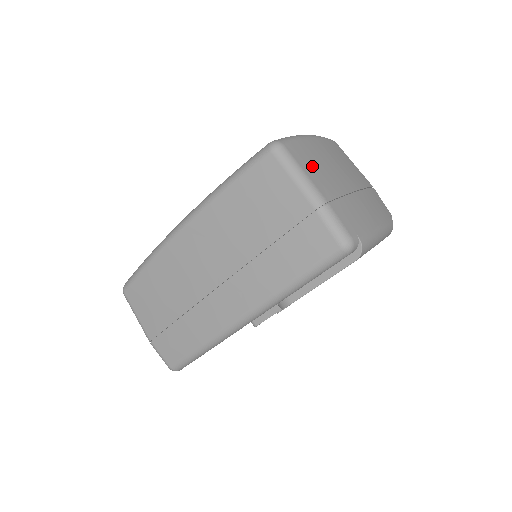
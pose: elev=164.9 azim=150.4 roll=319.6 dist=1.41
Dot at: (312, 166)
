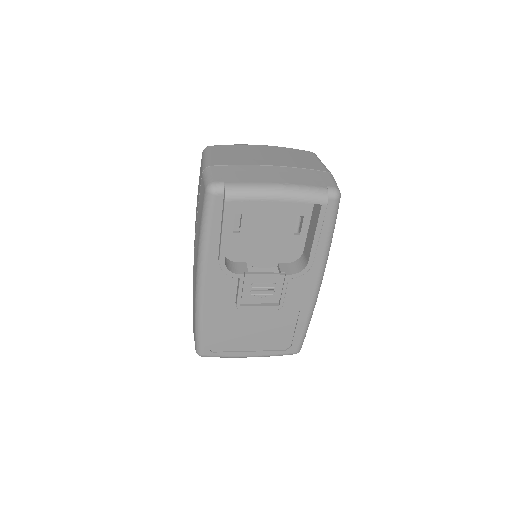
Dot at: (226, 153)
